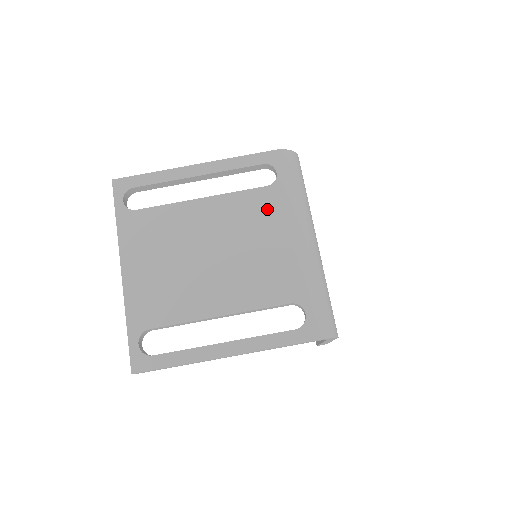
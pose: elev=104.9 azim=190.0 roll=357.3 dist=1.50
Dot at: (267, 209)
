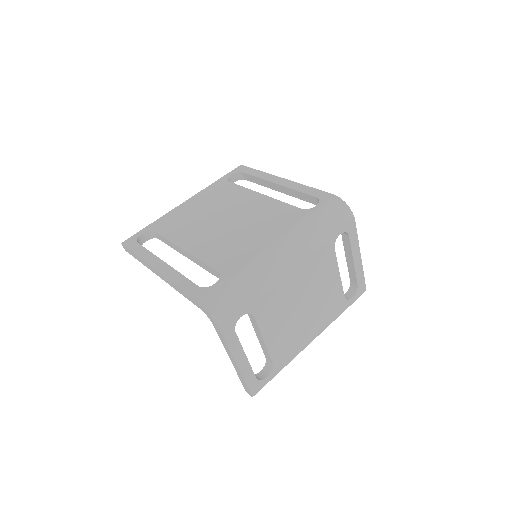
Dot at: (283, 219)
